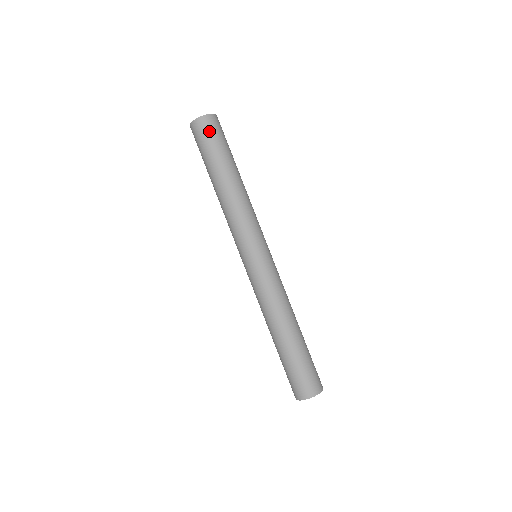
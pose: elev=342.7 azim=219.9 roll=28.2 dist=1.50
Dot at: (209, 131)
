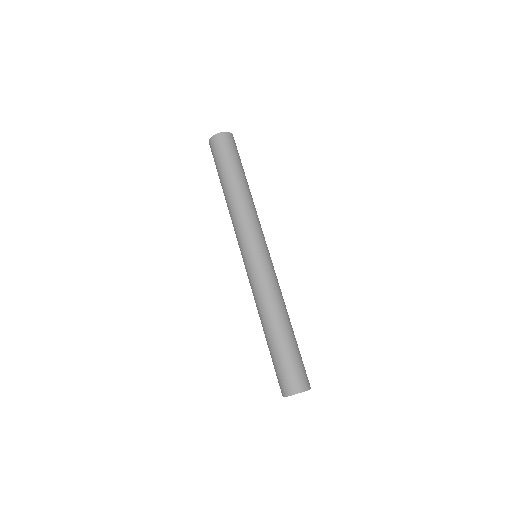
Dot at: (234, 145)
